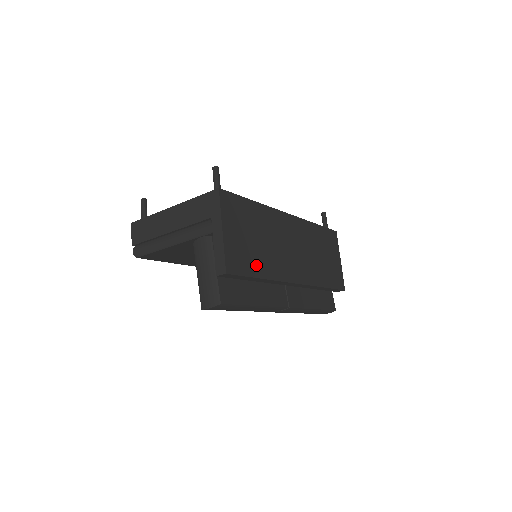
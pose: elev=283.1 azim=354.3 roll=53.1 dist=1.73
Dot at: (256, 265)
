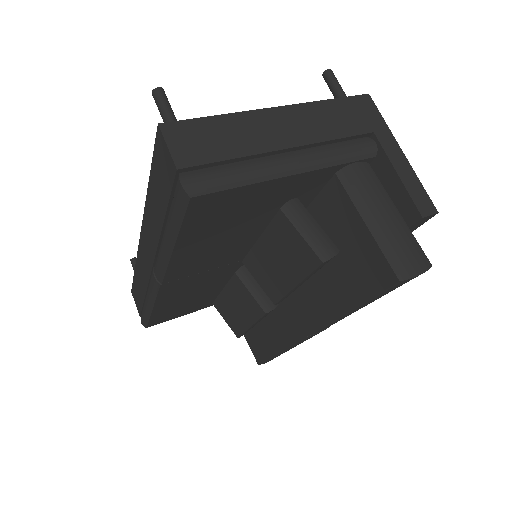
Dot at: occluded
